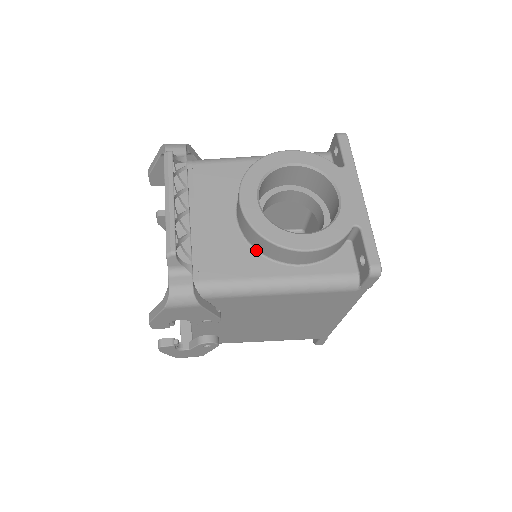
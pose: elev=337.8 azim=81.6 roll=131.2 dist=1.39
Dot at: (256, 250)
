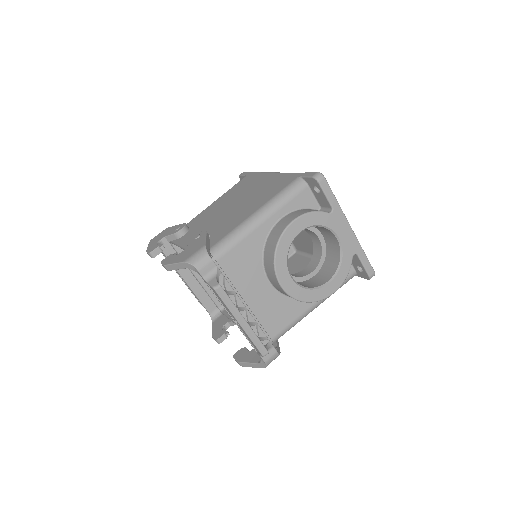
Dot at: occluded
